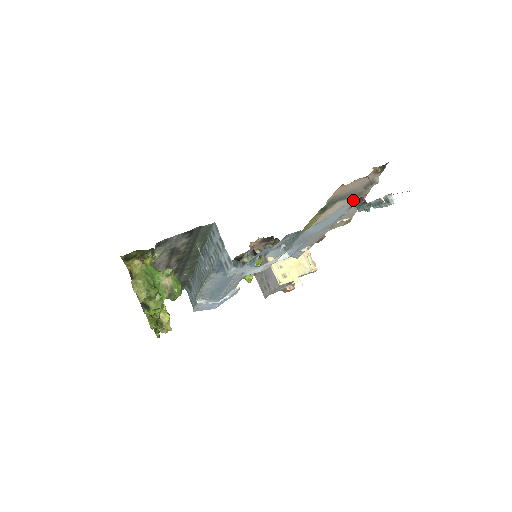
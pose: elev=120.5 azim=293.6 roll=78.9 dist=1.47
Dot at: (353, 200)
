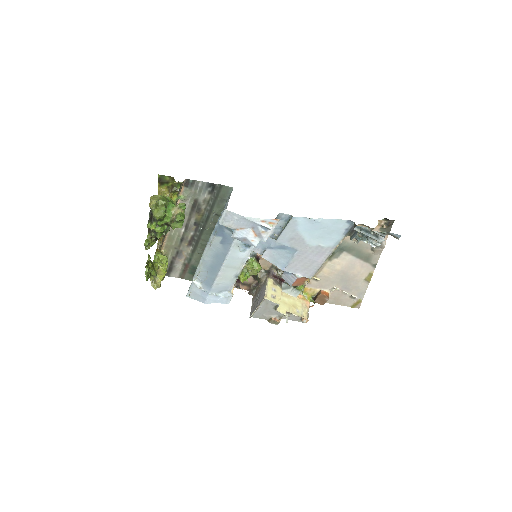
Dot at: (346, 220)
